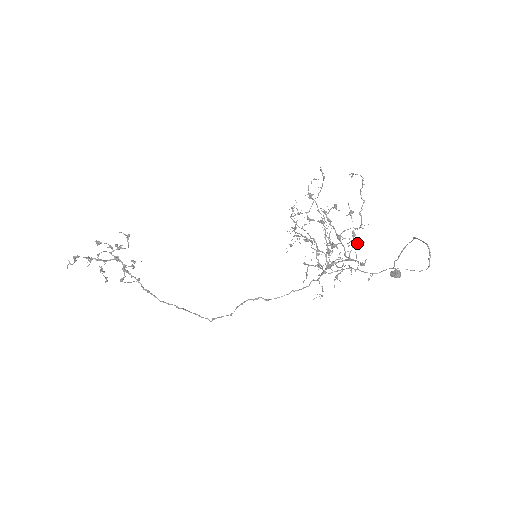
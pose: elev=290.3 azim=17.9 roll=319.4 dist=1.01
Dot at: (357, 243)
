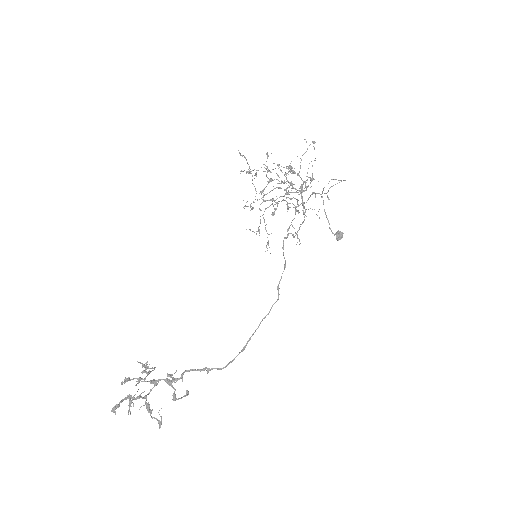
Dot at: (299, 188)
